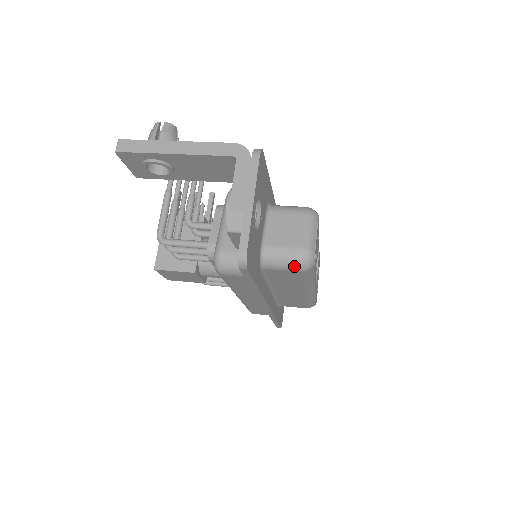
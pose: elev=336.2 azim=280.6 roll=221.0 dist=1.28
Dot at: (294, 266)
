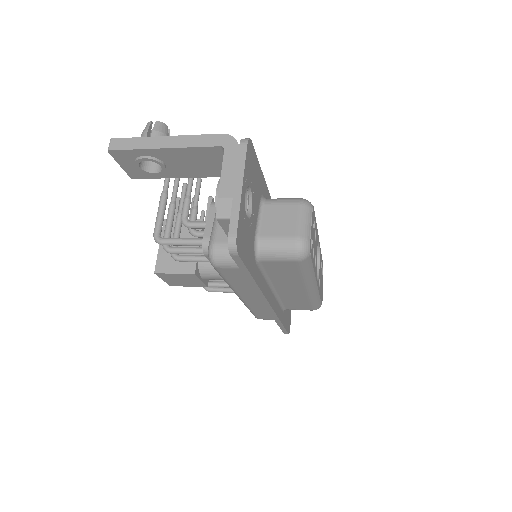
Dot at: (289, 256)
